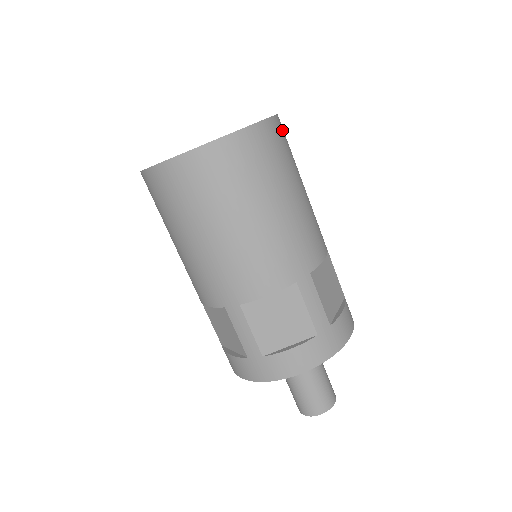
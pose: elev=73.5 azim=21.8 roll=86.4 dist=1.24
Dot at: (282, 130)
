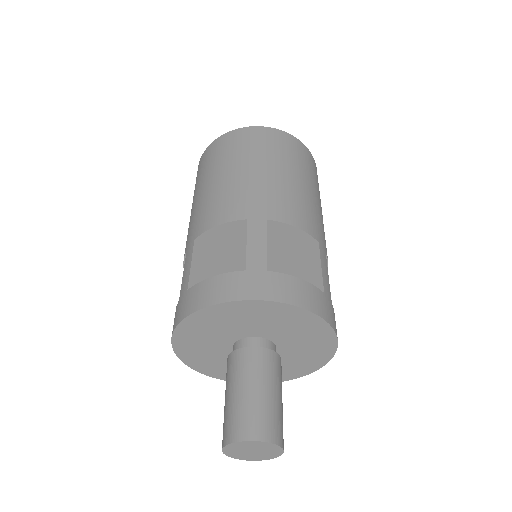
Dot at: (304, 151)
